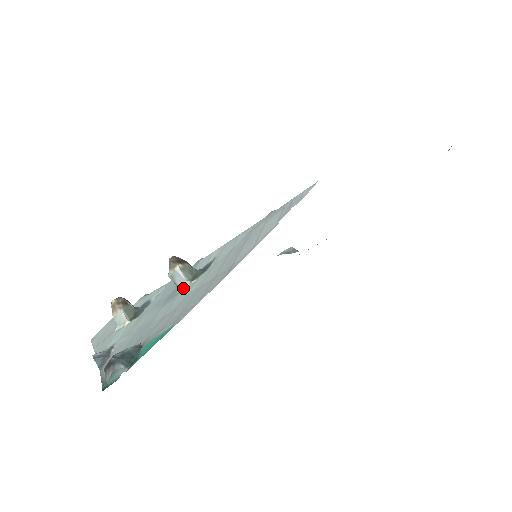
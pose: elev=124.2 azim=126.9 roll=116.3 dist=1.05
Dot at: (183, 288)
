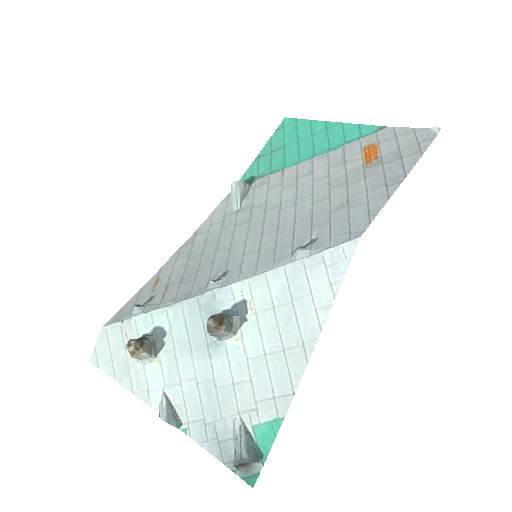
Dot at: (228, 341)
